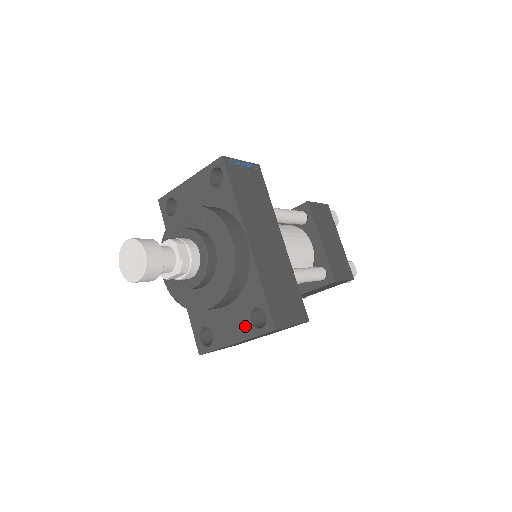
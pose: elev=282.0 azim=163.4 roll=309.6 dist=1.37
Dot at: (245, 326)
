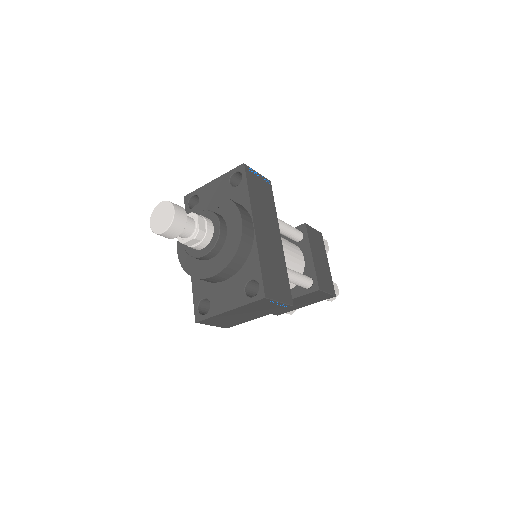
Dot at: (240, 295)
